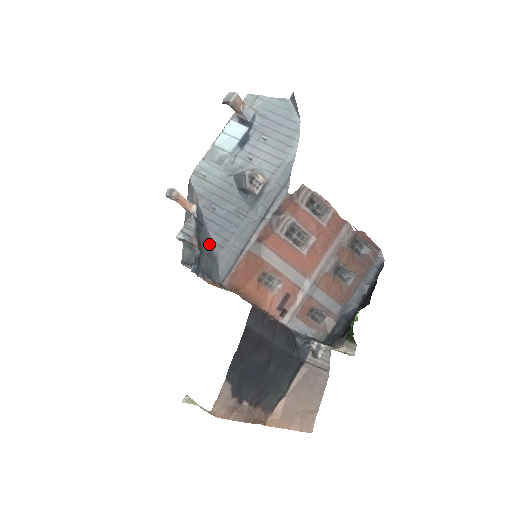
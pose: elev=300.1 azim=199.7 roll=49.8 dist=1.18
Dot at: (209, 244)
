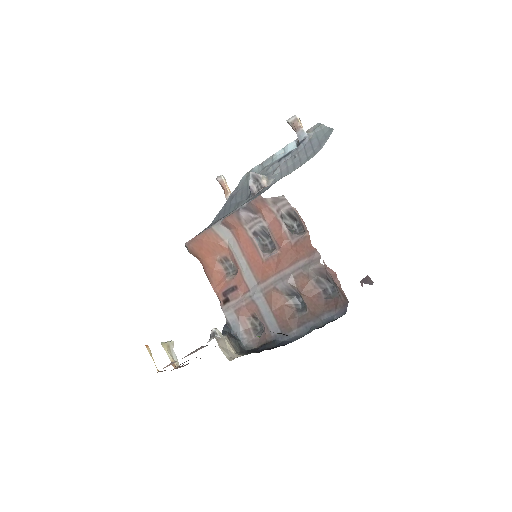
Dot at: occluded
